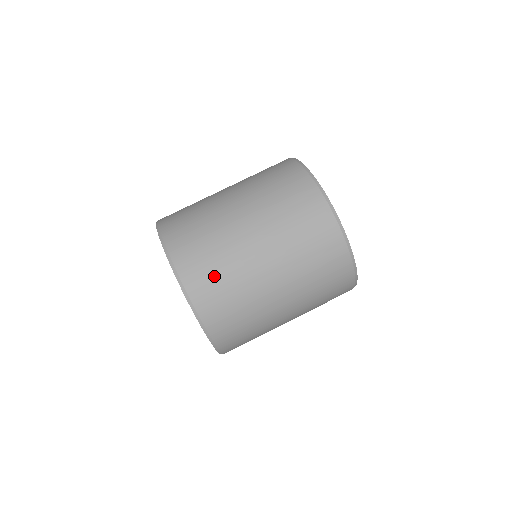
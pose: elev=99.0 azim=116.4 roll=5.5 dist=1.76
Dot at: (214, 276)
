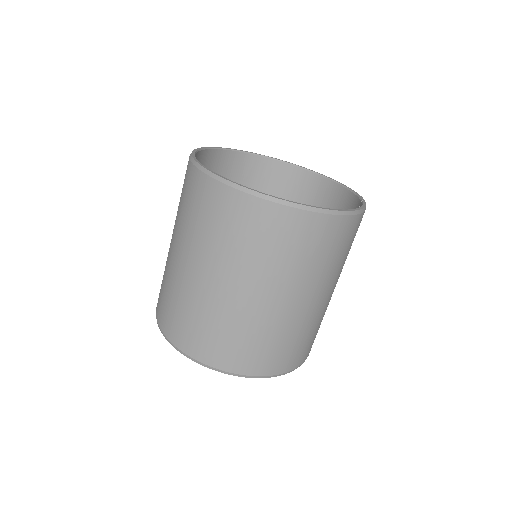
Dot at: (233, 344)
